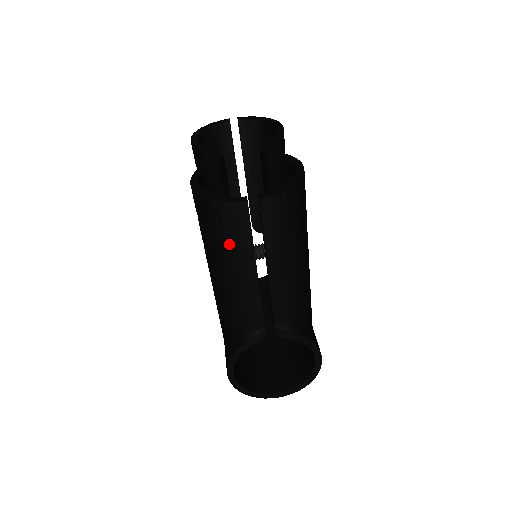
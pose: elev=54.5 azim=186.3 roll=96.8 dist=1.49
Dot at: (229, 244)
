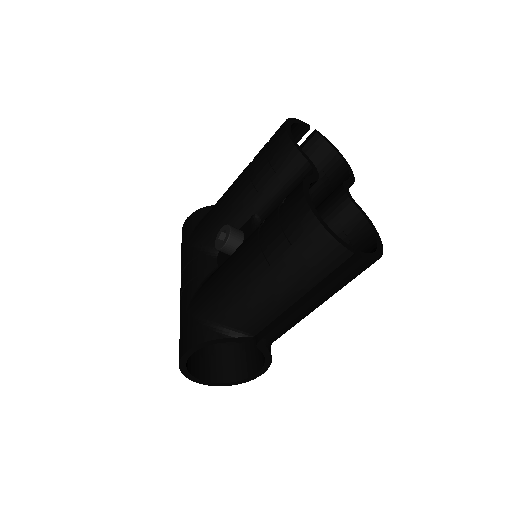
Dot at: (302, 268)
